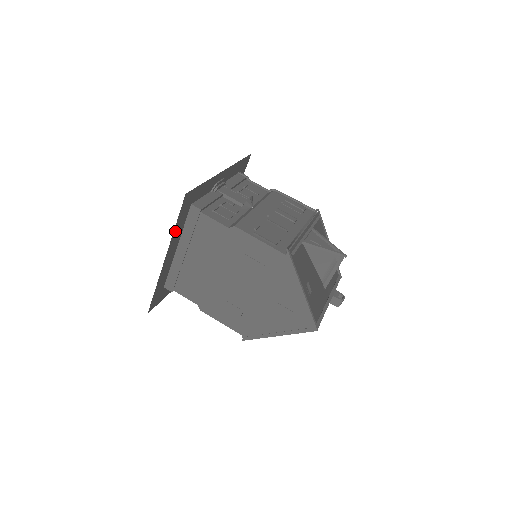
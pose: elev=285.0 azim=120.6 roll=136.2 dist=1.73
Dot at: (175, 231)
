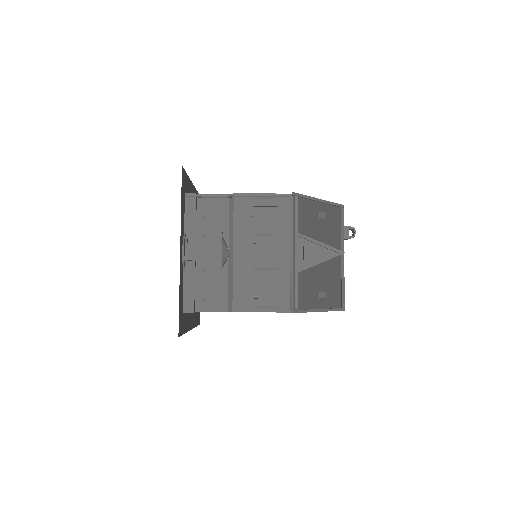
Dot at: (186, 328)
